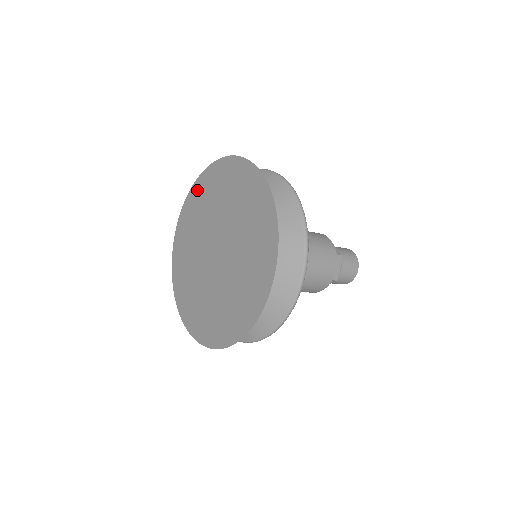
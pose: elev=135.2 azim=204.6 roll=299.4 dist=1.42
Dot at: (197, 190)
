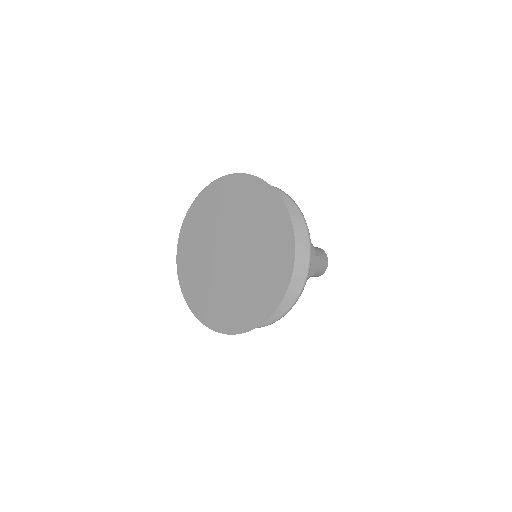
Dot at: (208, 195)
